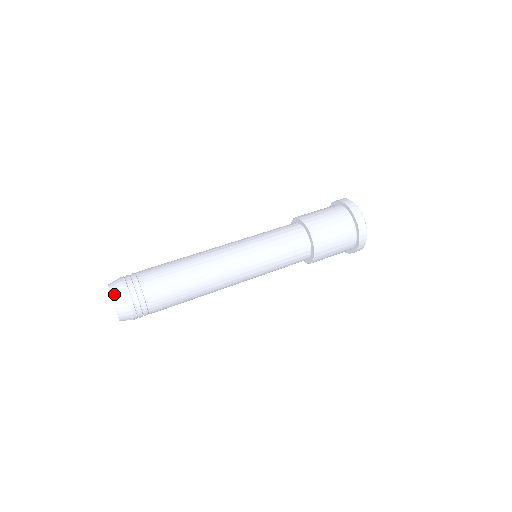
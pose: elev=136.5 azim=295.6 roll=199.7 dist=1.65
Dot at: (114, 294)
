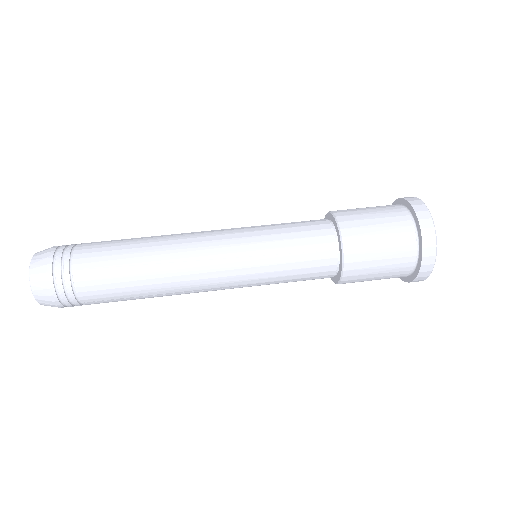
Dot at: (34, 261)
